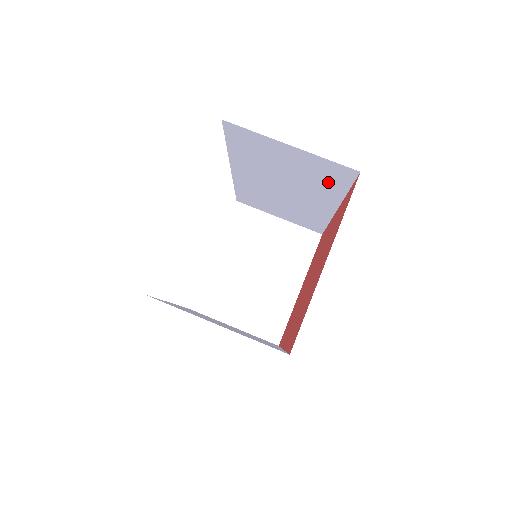
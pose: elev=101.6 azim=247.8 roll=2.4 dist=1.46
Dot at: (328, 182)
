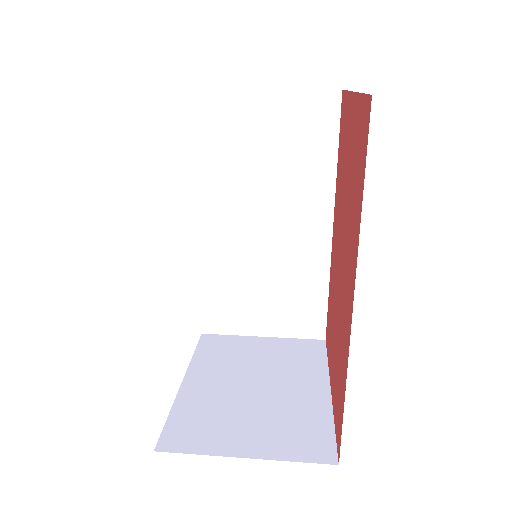
Dot at: (313, 149)
